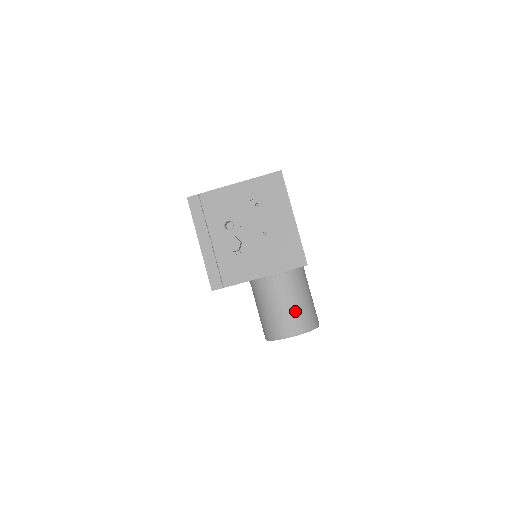
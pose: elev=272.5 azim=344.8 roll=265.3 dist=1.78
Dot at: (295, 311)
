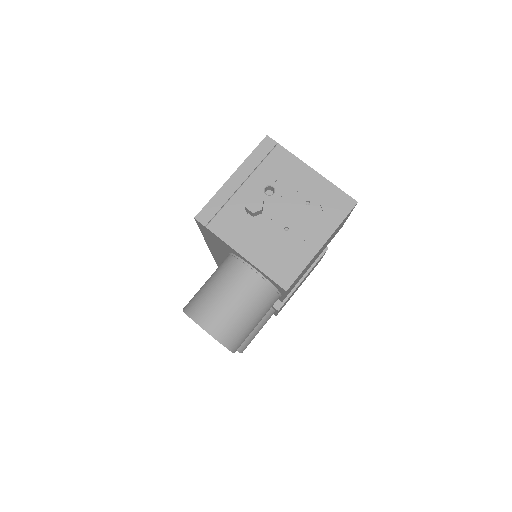
Dot at: (232, 314)
